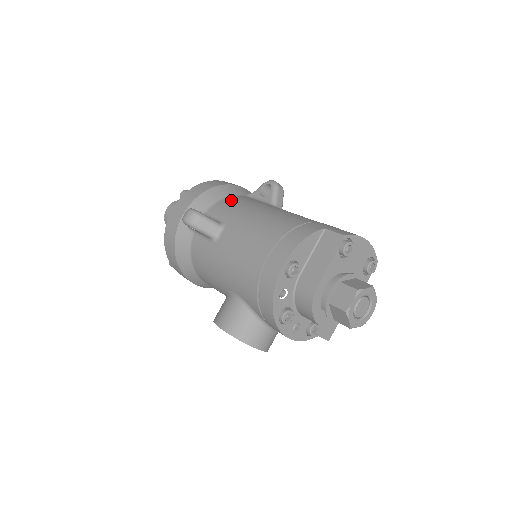
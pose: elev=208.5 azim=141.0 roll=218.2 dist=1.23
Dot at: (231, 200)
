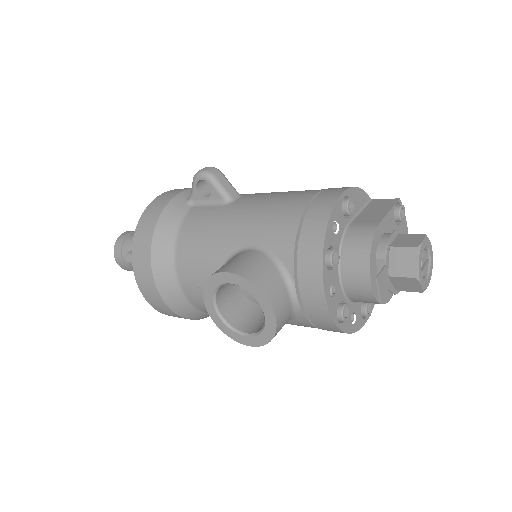
Dot at: occluded
